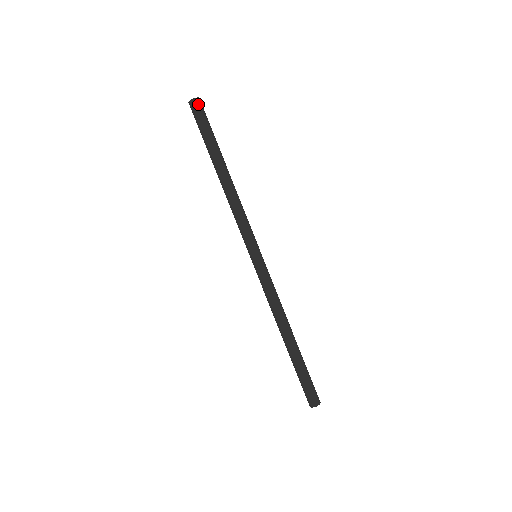
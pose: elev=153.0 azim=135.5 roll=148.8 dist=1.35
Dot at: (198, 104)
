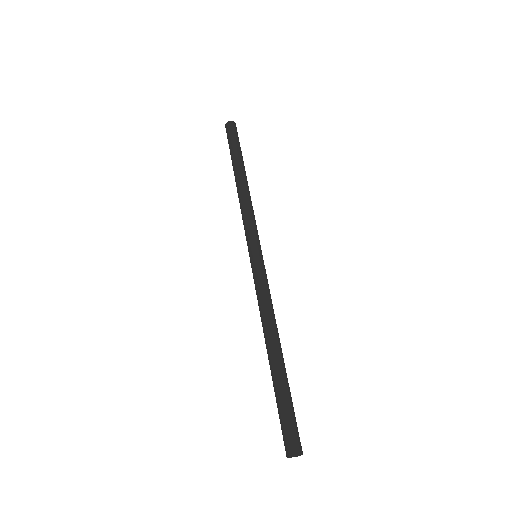
Dot at: (230, 125)
